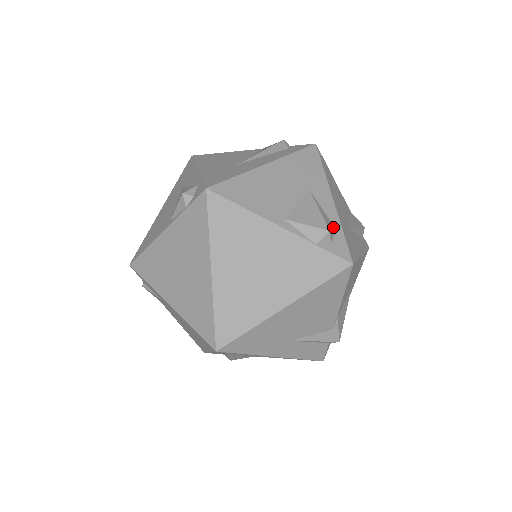
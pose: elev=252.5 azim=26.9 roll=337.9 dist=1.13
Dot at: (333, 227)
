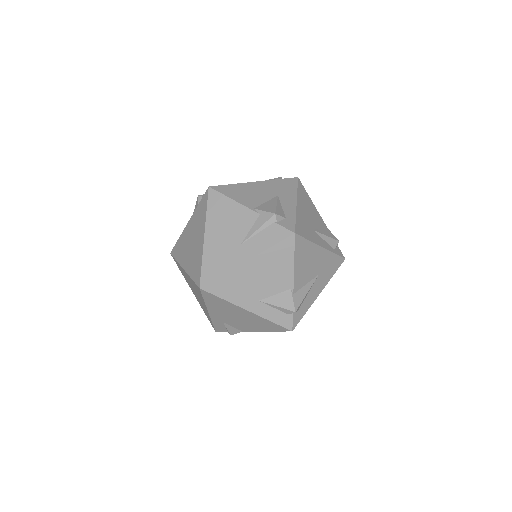
Dot at: occluded
